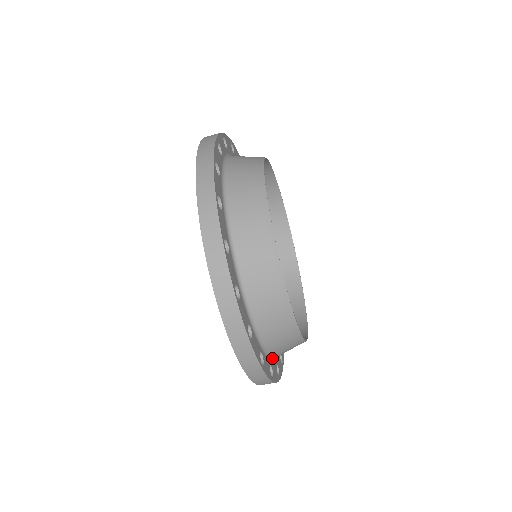
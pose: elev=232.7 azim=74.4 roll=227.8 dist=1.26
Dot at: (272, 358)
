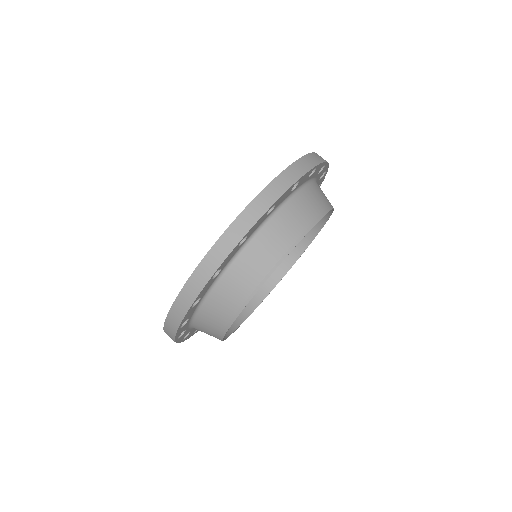
Dot at: (191, 327)
